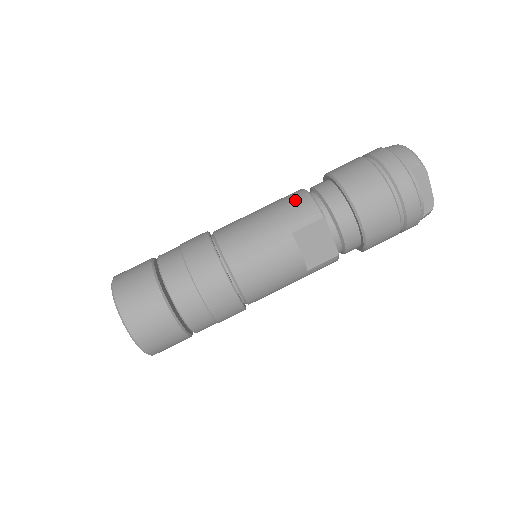
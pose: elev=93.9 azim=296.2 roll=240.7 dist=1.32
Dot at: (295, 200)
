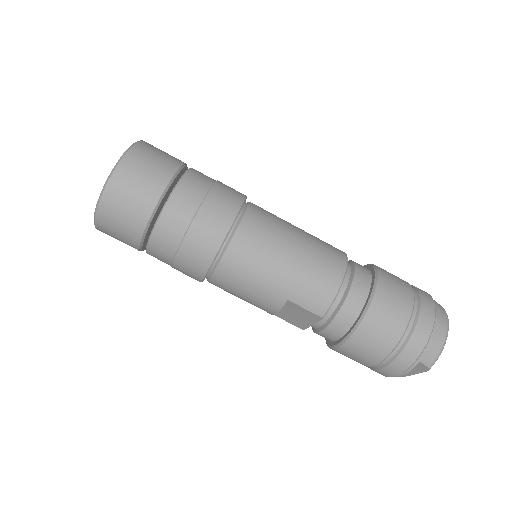
Dot at: (325, 279)
